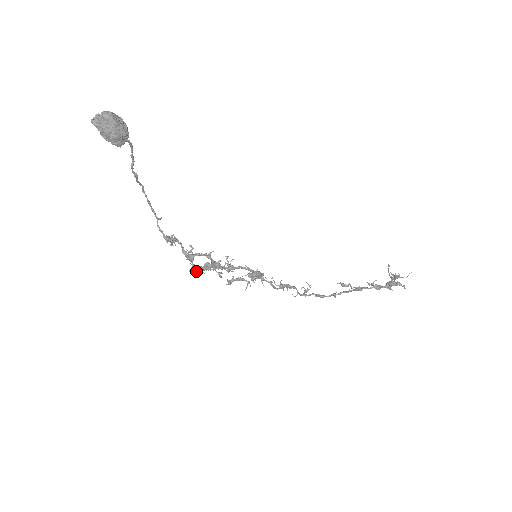
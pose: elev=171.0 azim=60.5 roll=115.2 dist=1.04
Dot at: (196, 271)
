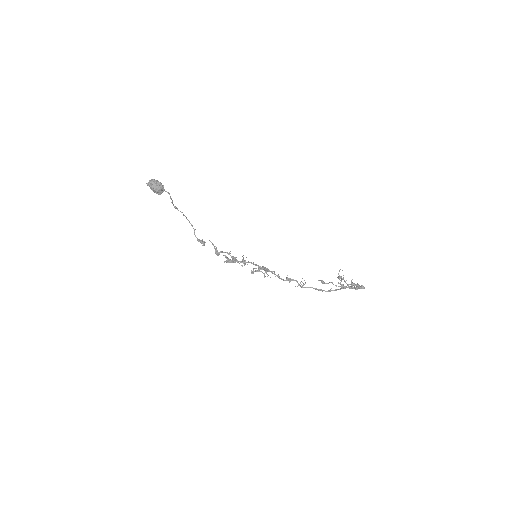
Dot at: occluded
